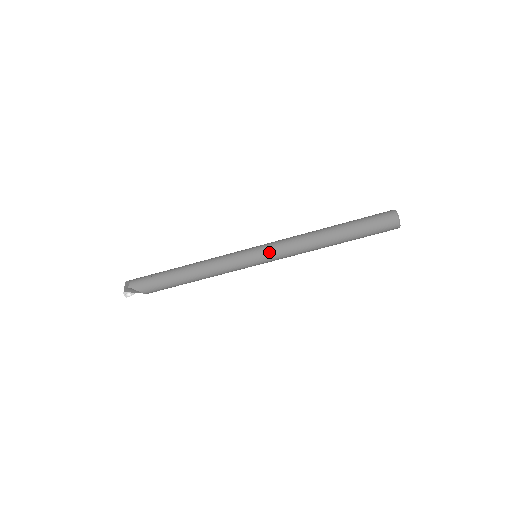
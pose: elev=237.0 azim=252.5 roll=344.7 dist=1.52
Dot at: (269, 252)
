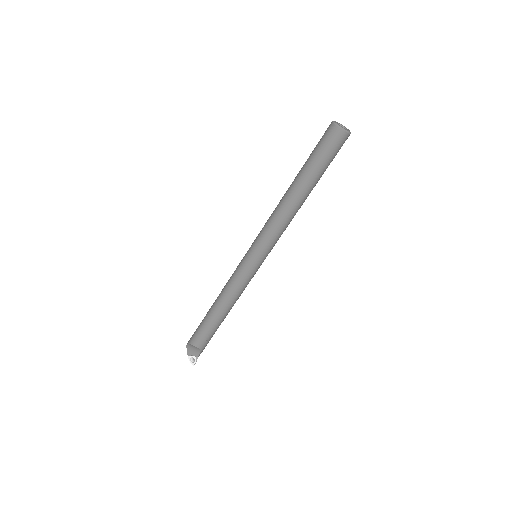
Dot at: (255, 239)
